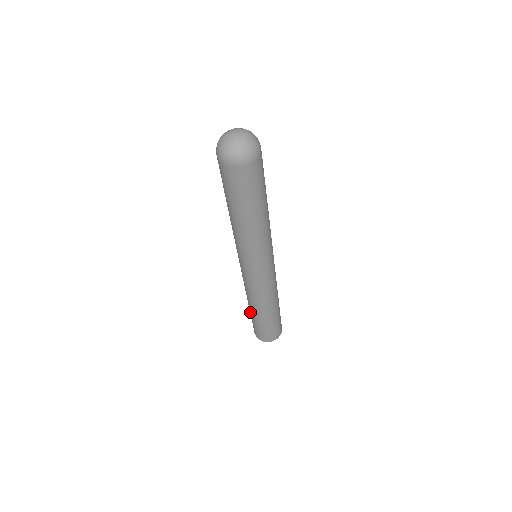
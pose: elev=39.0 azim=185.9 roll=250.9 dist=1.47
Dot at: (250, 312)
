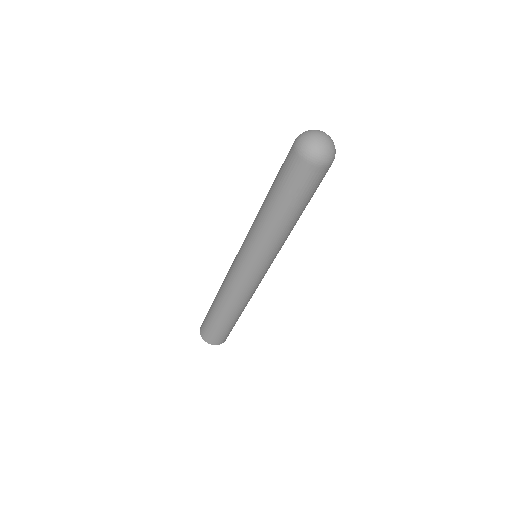
Dot at: (218, 317)
